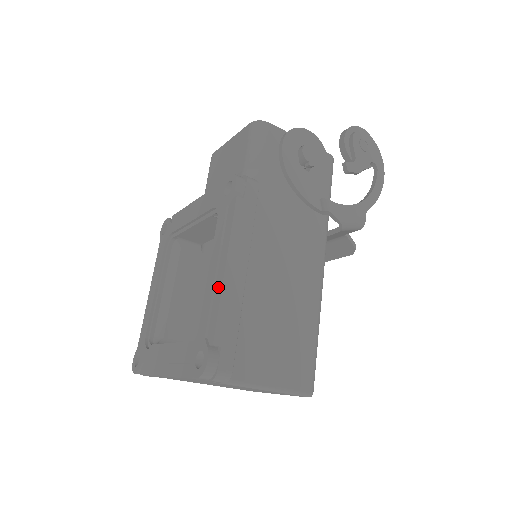
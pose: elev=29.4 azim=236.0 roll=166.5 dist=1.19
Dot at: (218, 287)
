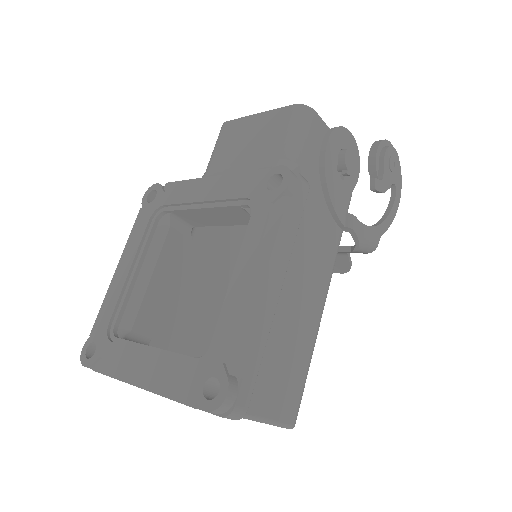
Dot at: (249, 303)
